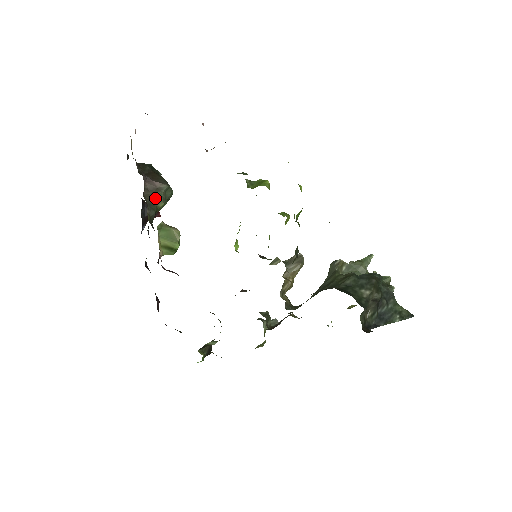
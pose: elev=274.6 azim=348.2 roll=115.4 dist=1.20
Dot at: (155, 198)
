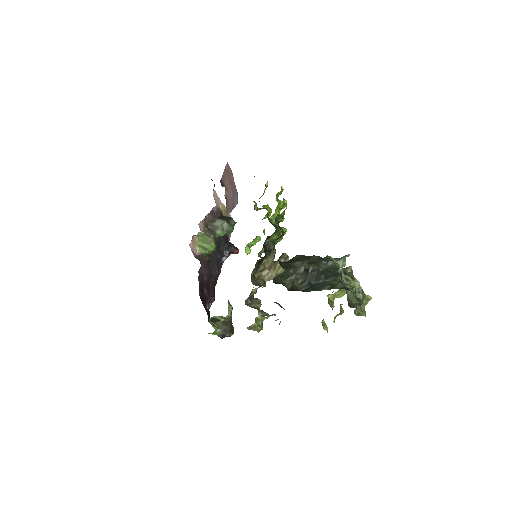
Dot at: (215, 227)
